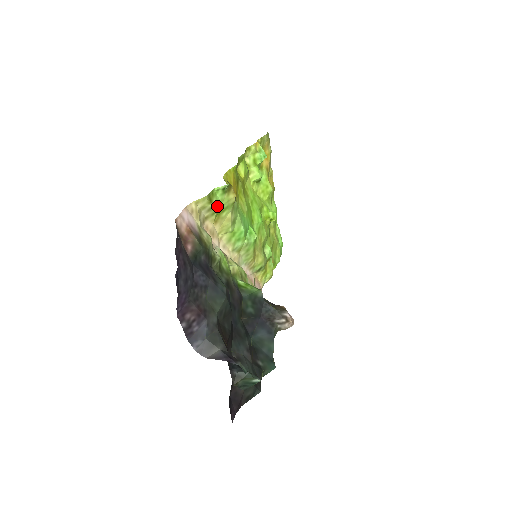
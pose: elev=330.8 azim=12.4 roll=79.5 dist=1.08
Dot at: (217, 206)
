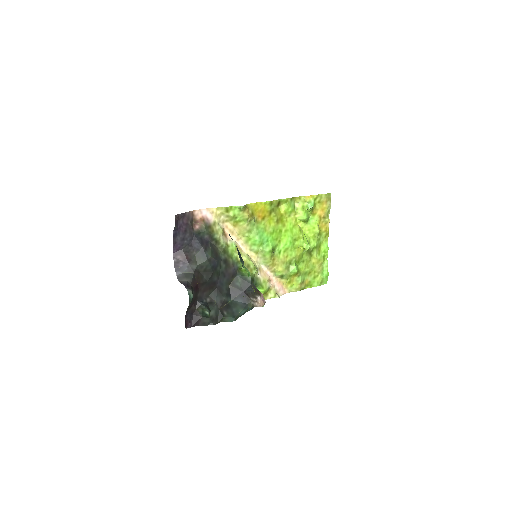
Dot at: (233, 216)
